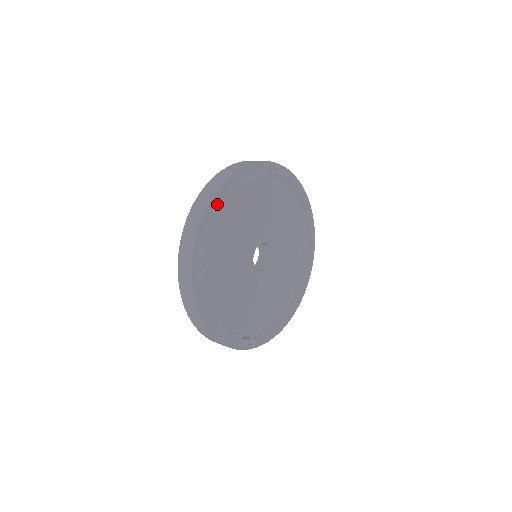
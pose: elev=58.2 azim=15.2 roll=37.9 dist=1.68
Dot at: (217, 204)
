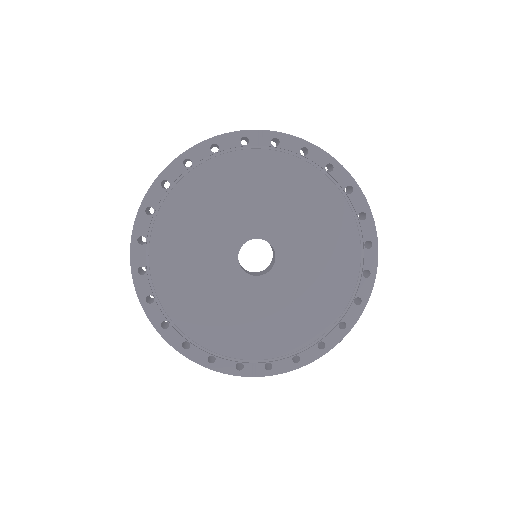
Dot at: (217, 152)
